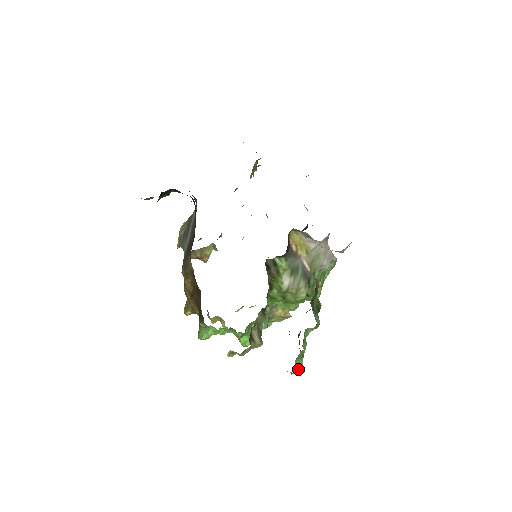
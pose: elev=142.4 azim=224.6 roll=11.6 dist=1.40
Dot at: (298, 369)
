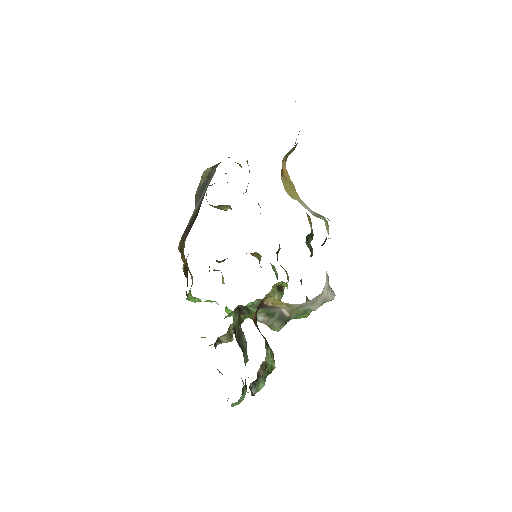
Dot at: occluded
